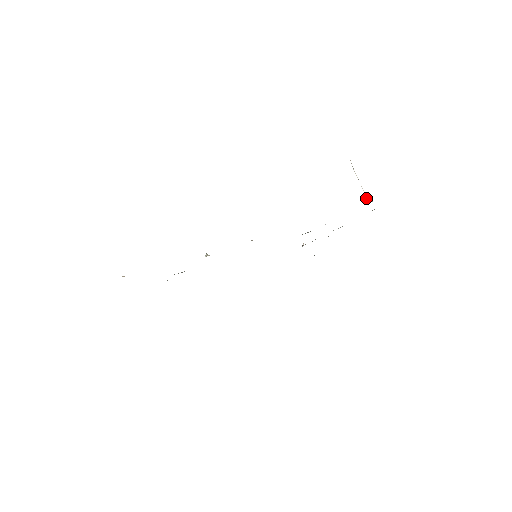
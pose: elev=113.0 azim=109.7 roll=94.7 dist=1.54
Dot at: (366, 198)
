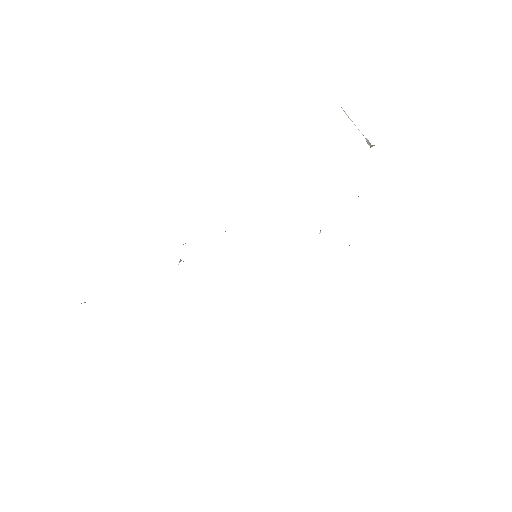
Dot at: (368, 144)
